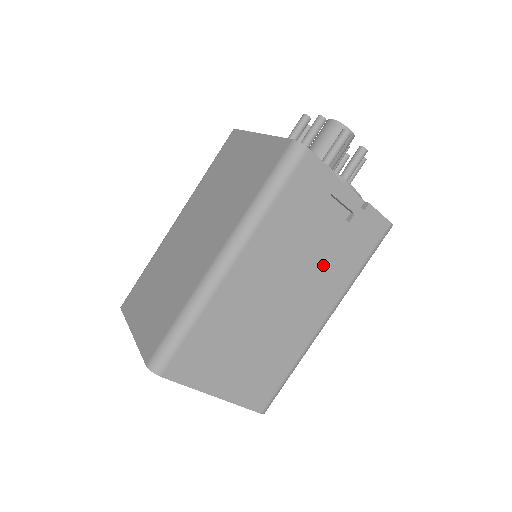
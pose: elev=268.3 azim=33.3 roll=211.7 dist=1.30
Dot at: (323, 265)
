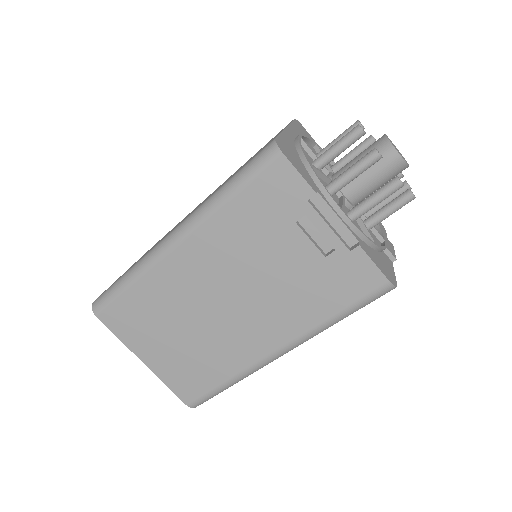
Dot at: (282, 291)
